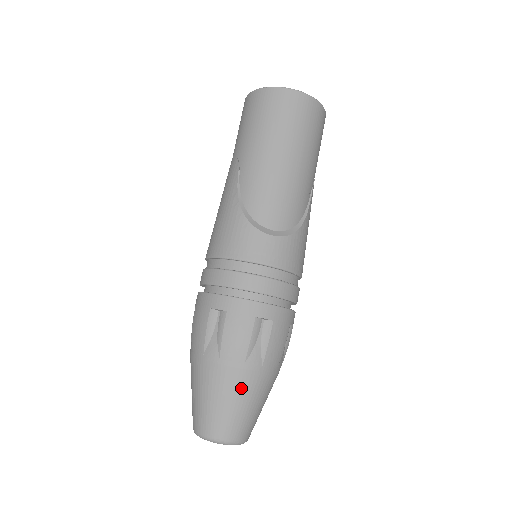
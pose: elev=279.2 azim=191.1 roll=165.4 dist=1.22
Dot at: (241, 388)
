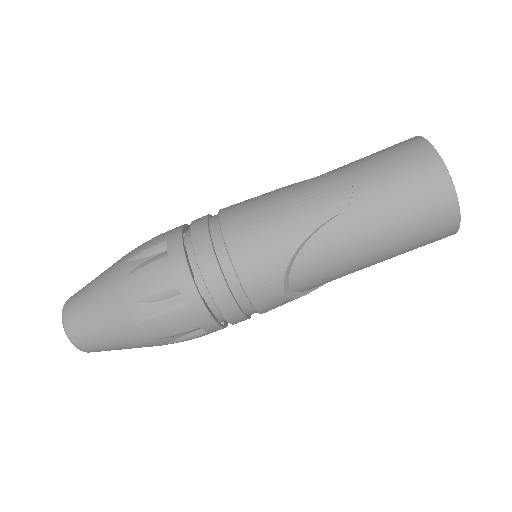
Dot at: (132, 344)
